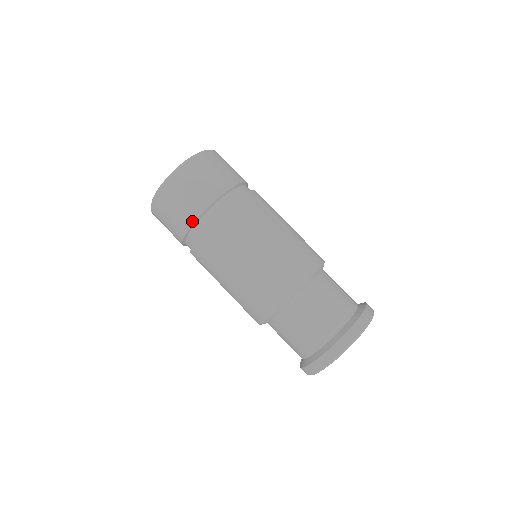
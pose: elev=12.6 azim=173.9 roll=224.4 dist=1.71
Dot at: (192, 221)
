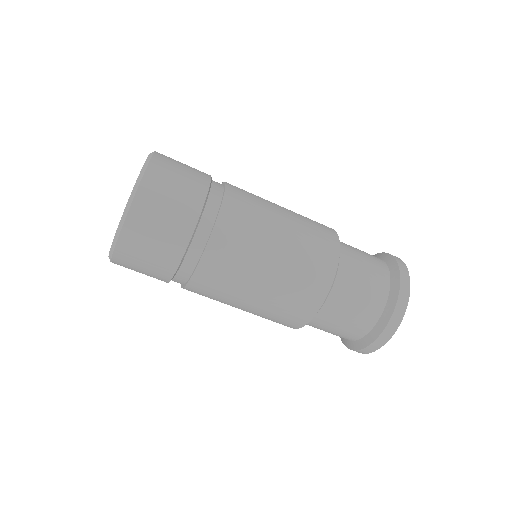
Dot at: (166, 281)
